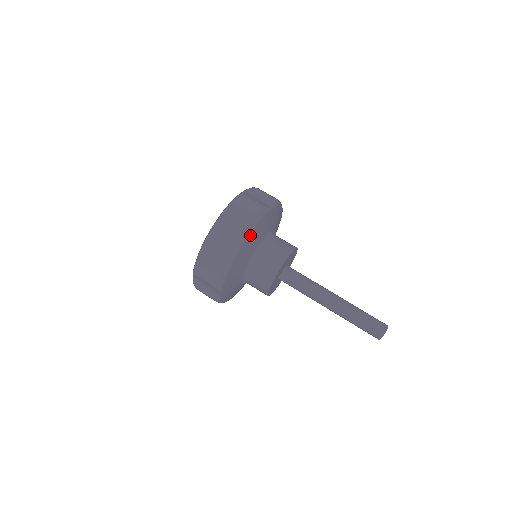
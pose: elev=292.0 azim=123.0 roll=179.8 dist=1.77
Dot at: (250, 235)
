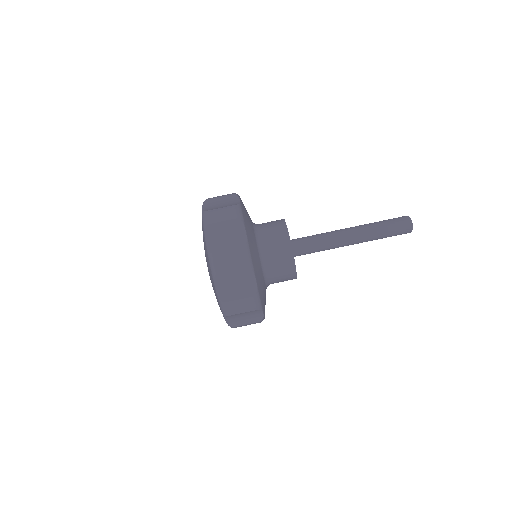
Dot at: (263, 313)
